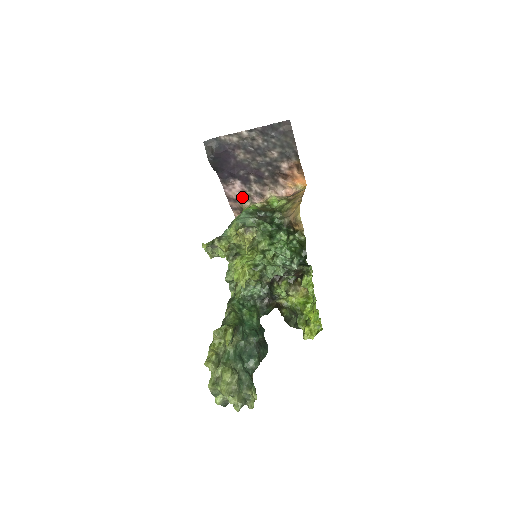
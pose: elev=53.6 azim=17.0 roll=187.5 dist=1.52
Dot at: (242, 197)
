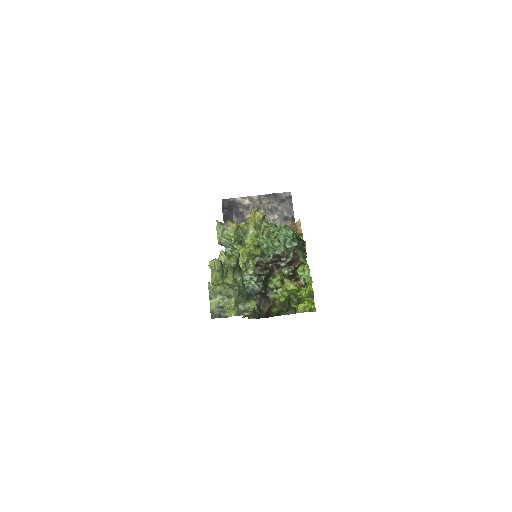
Dot at: occluded
